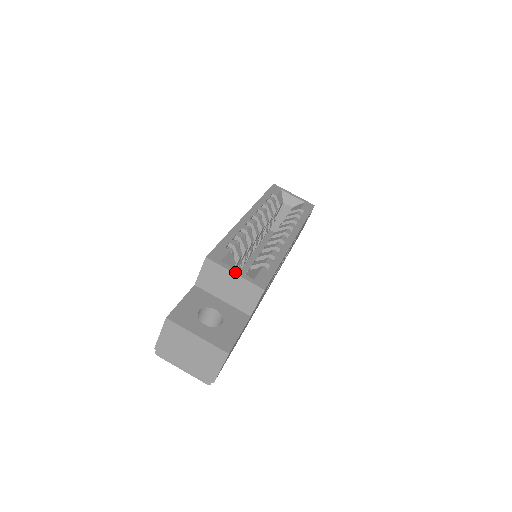
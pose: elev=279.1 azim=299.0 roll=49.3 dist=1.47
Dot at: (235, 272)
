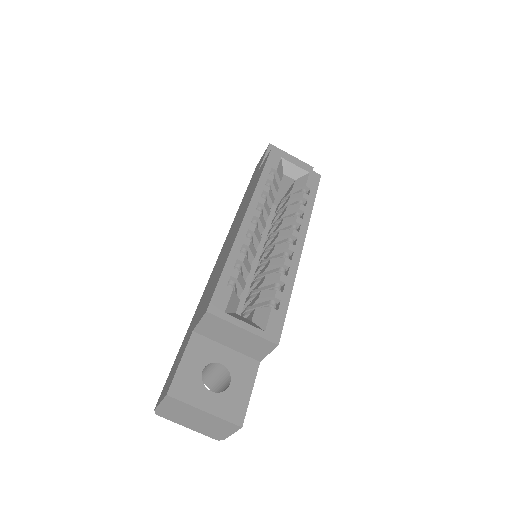
Dot at: (243, 326)
